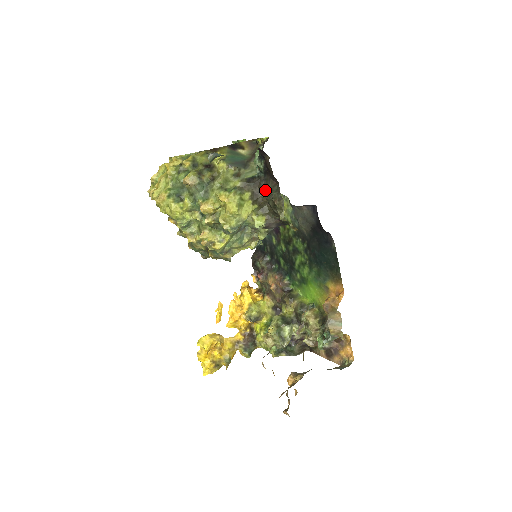
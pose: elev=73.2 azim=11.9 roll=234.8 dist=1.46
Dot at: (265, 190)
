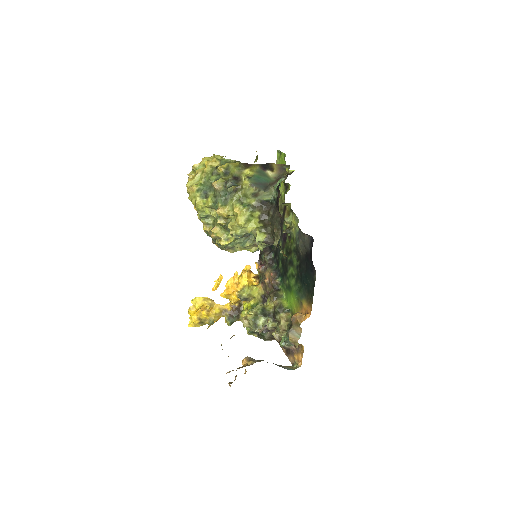
Dot at: (272, 216)
